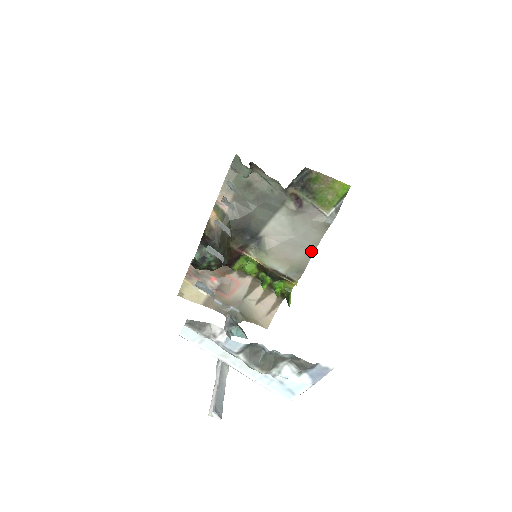
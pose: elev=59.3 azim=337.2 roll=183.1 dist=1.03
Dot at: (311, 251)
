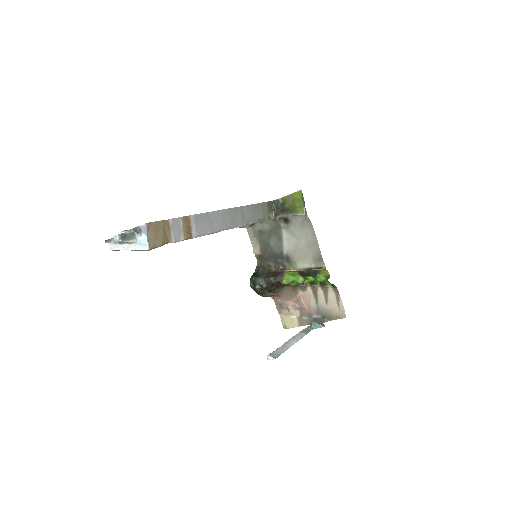
Dot at: (316, 242)
